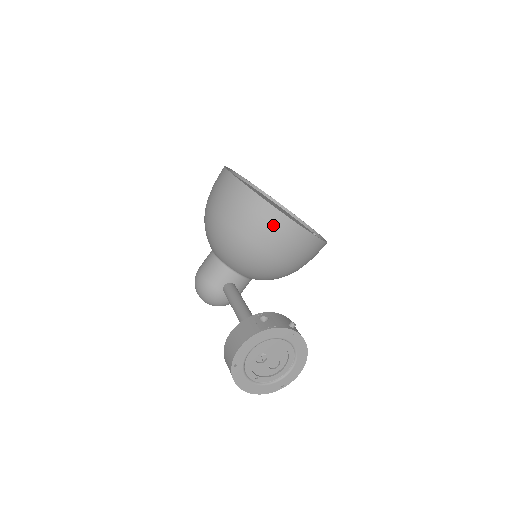
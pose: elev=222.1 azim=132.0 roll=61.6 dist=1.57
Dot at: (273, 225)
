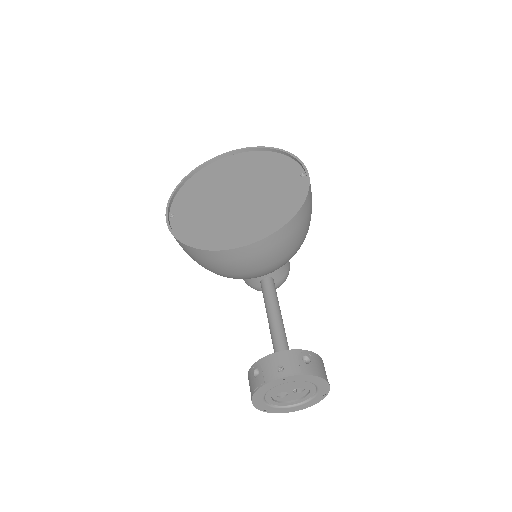
Dot at: (222, 261)
